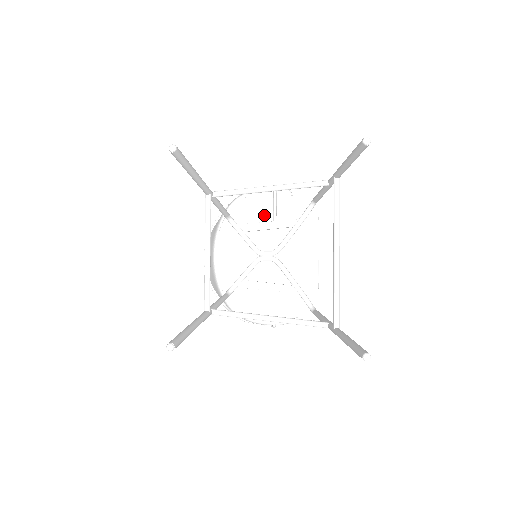
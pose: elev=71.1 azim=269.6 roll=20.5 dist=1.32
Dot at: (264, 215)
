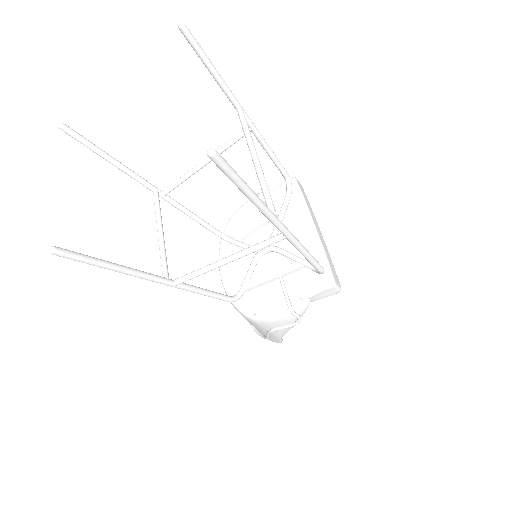
Dot at: (253, 219)
